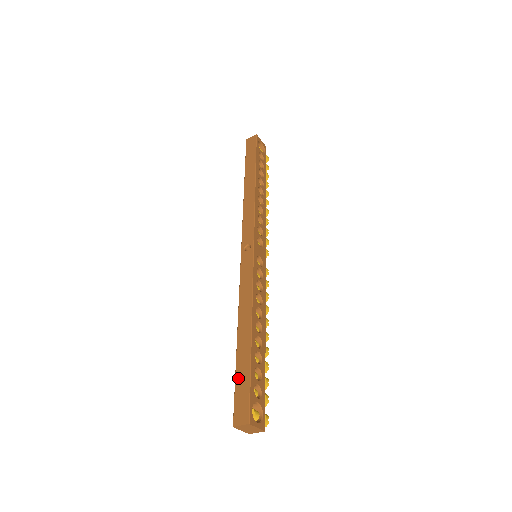
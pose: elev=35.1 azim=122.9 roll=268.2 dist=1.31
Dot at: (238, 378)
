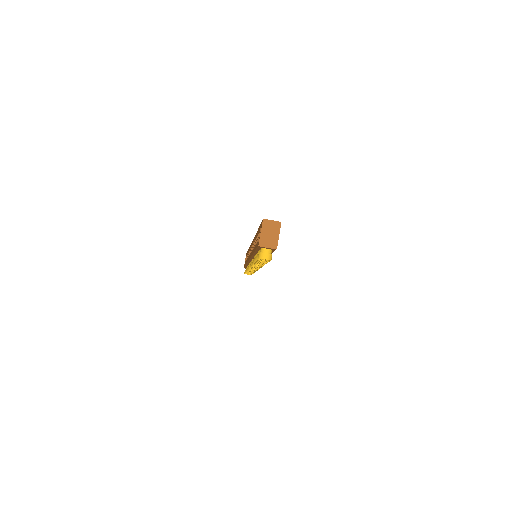
Dot at: occluded
